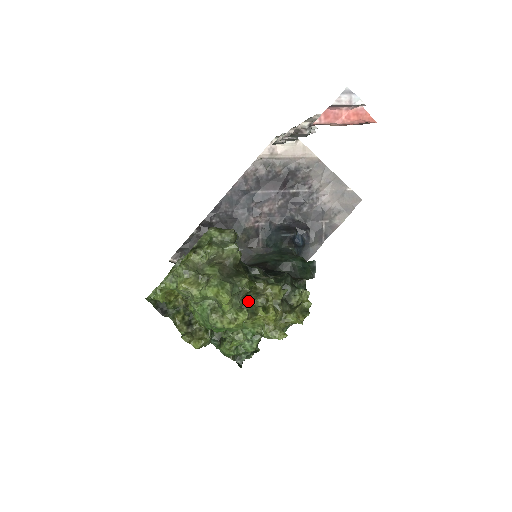
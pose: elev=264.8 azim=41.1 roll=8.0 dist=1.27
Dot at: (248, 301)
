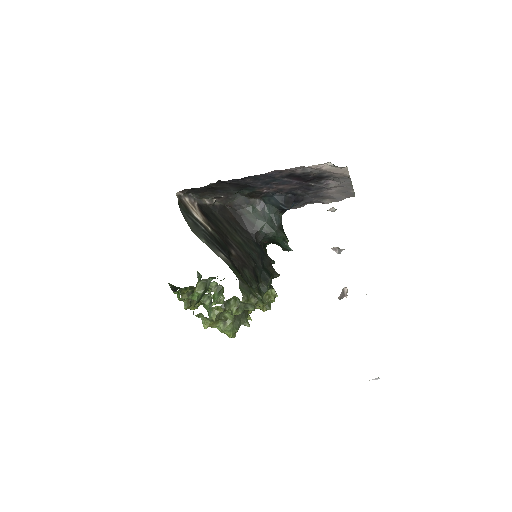
Dot at: occluded
